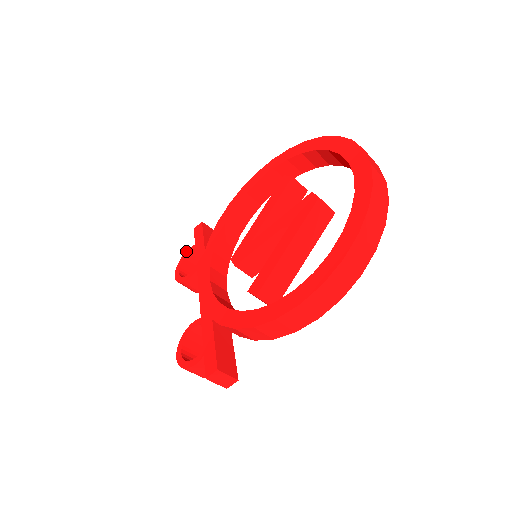
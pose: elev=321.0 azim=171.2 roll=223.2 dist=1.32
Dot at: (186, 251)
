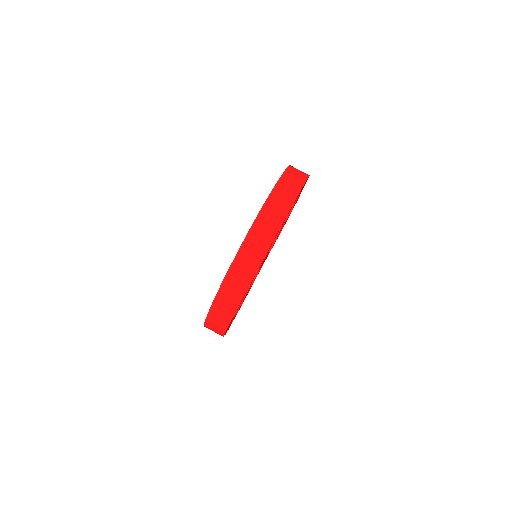
Dot at: occluded
